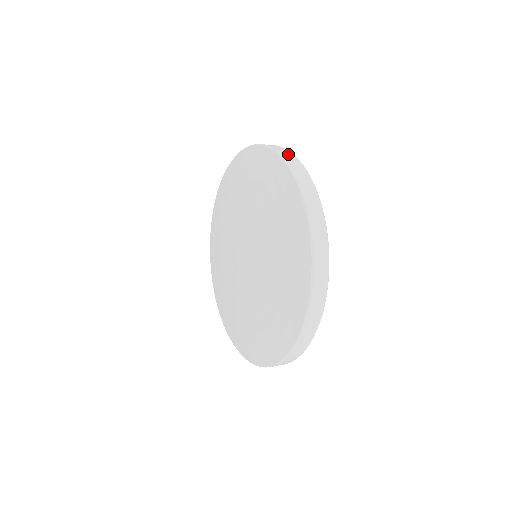
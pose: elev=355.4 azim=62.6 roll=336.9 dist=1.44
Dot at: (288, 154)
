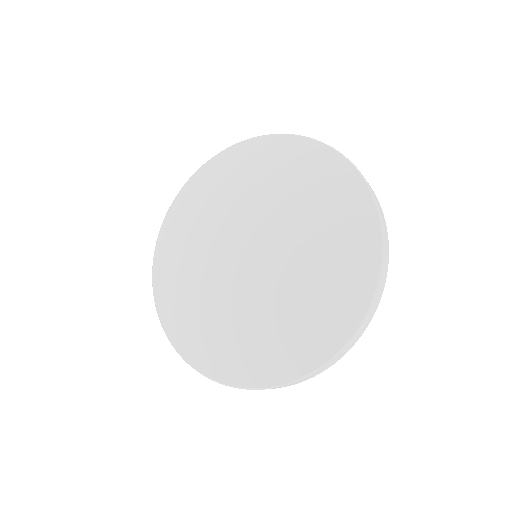
Dot at: occluded
